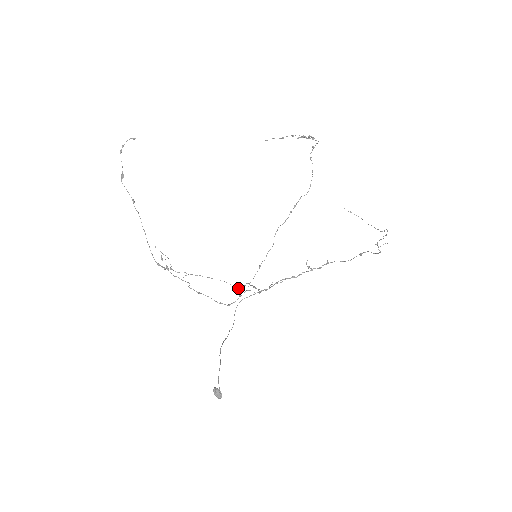
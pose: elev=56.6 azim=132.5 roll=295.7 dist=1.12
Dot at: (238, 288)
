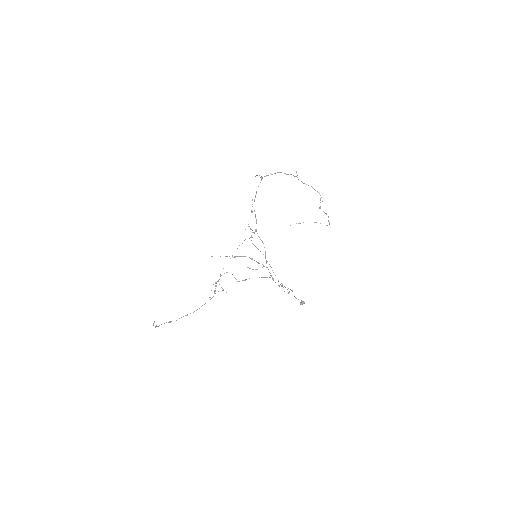
Dot at: occluded
